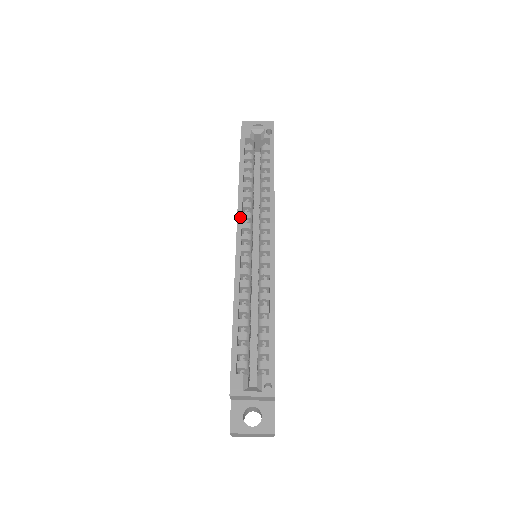
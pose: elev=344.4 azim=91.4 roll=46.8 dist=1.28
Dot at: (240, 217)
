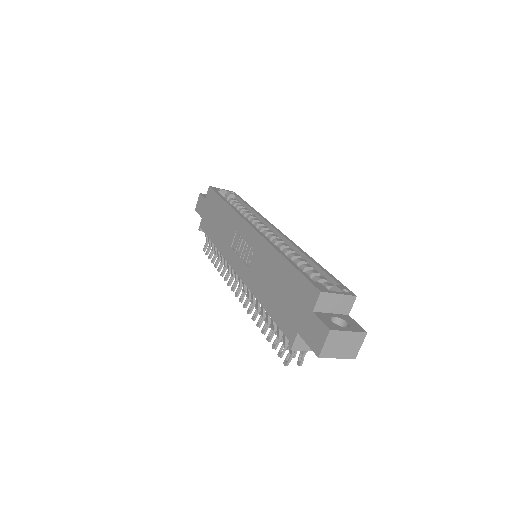
Dot at: (244, 217)
